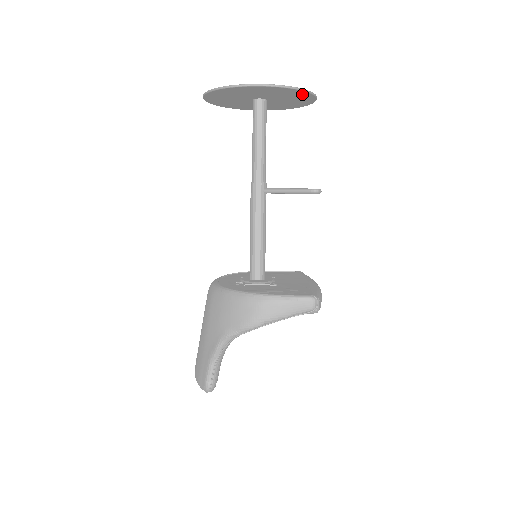
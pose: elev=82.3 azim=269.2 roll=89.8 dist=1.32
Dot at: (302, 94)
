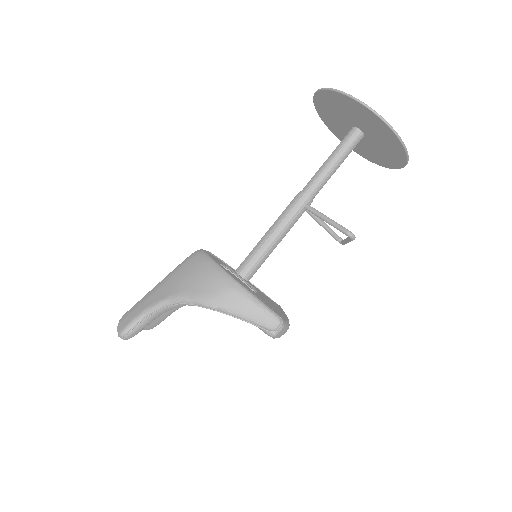
Dot at: (398, 148)
